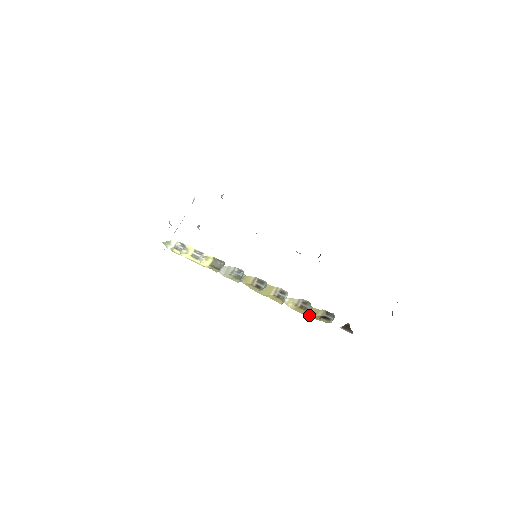
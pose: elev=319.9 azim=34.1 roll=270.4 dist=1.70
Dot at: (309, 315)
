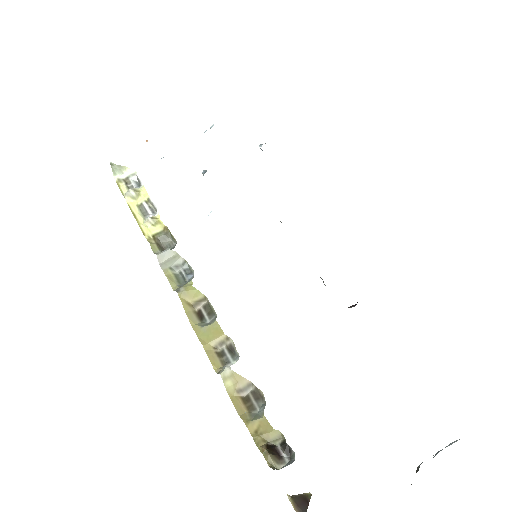
Dot at: (248, 426)
